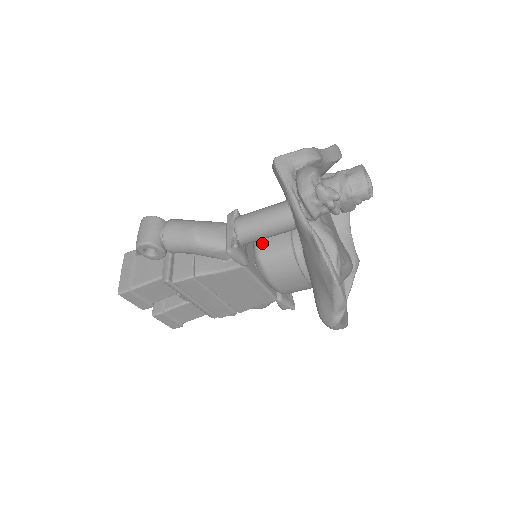
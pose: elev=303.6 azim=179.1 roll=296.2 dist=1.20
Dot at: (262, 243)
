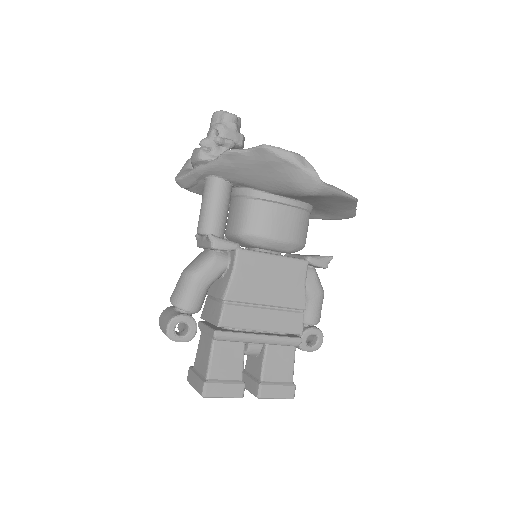
Dot at: (233, 227)
